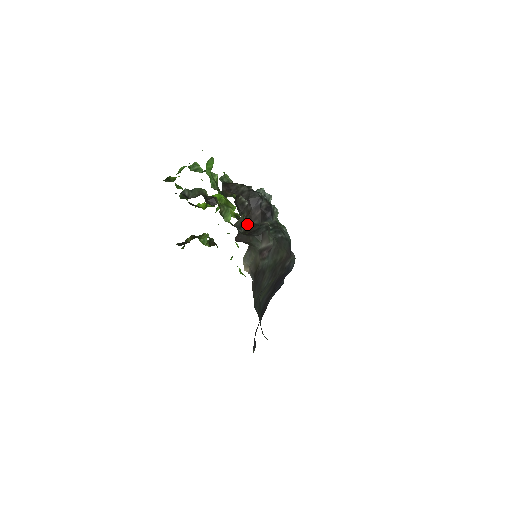
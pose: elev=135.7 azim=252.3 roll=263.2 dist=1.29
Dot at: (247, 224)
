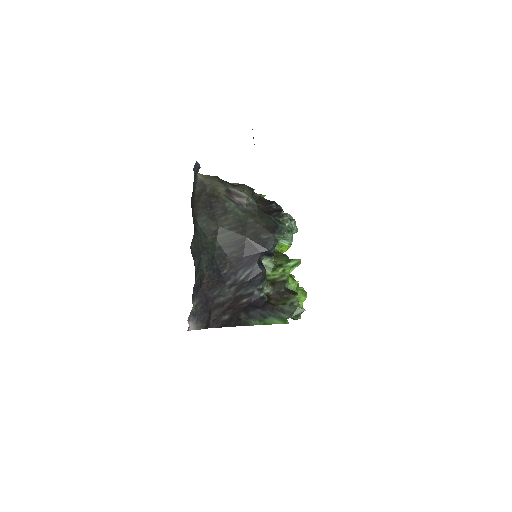
Dot at: occluded
